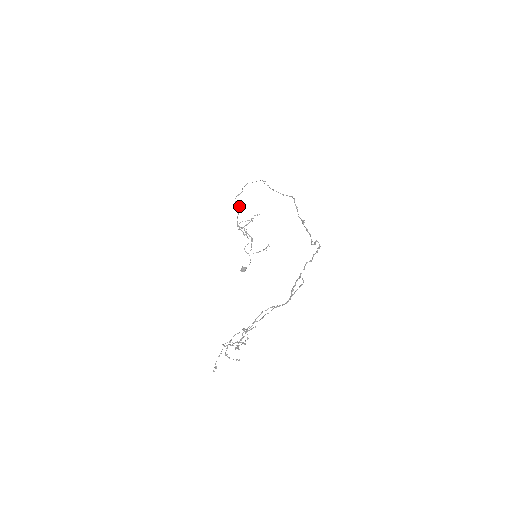
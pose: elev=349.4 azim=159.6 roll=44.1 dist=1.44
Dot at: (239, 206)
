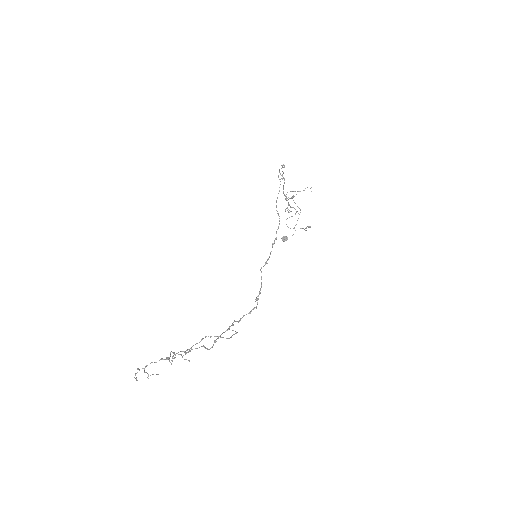
Dot at: (284, 178)
